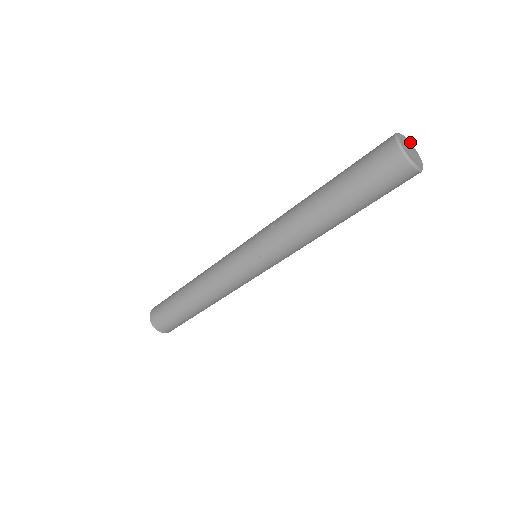
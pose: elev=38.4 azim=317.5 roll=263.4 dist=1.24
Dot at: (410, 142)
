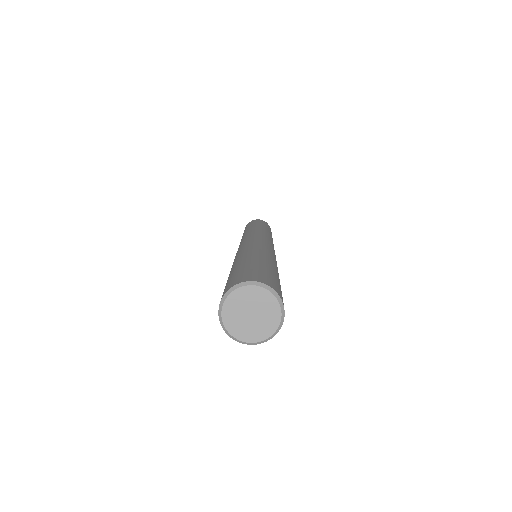
Dot at: (258, 286)
